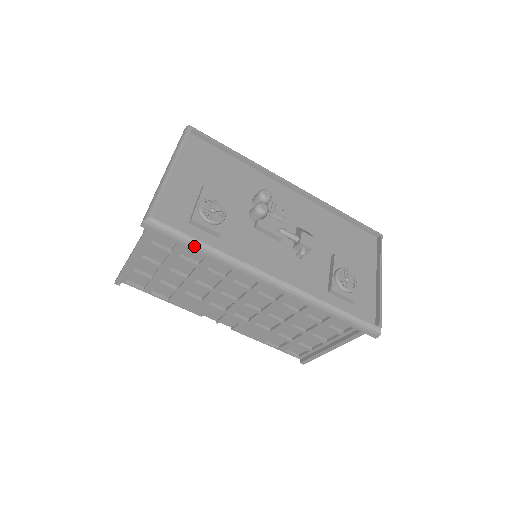
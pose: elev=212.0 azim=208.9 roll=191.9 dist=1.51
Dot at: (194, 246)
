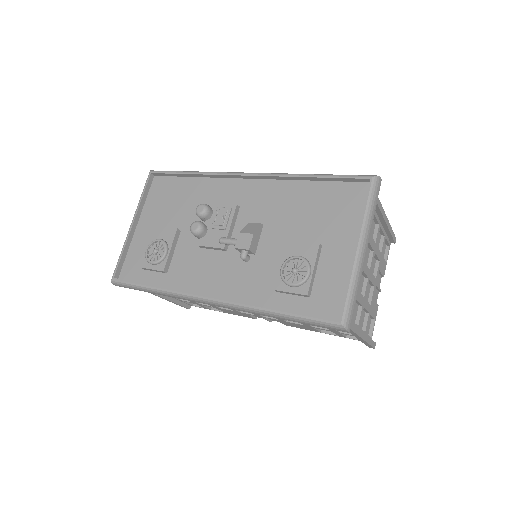
Dot at: (145, 290)
